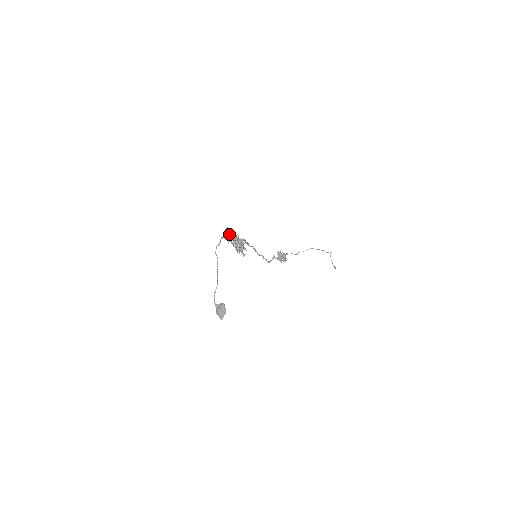
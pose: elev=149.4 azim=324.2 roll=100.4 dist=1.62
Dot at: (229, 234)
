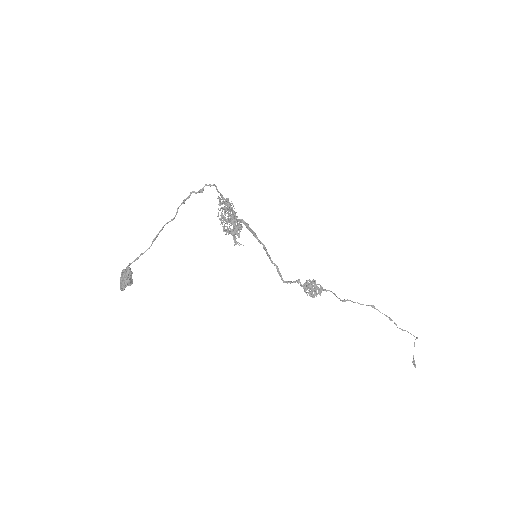
Dot at: (224, 202)
